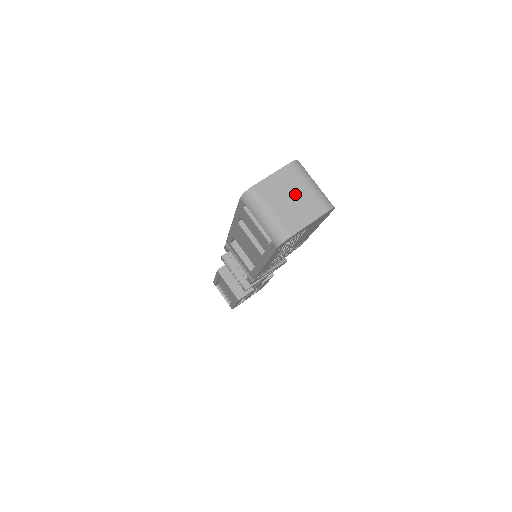
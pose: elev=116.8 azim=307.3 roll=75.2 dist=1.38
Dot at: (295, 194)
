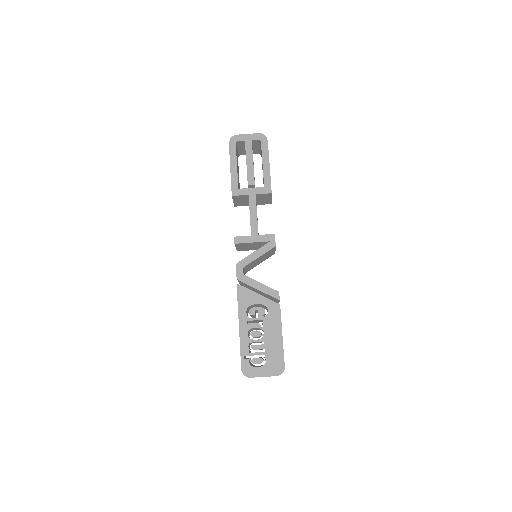
Dot at: occluded
